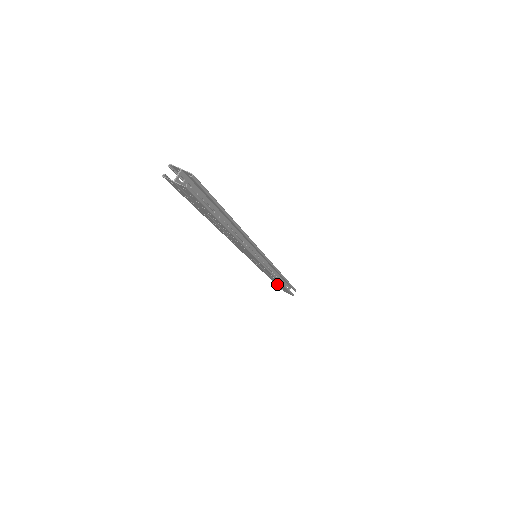
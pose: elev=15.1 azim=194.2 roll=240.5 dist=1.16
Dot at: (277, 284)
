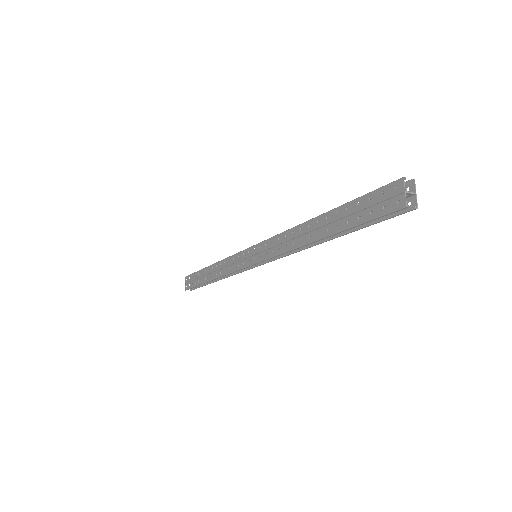
Dot at: (200, 273)
